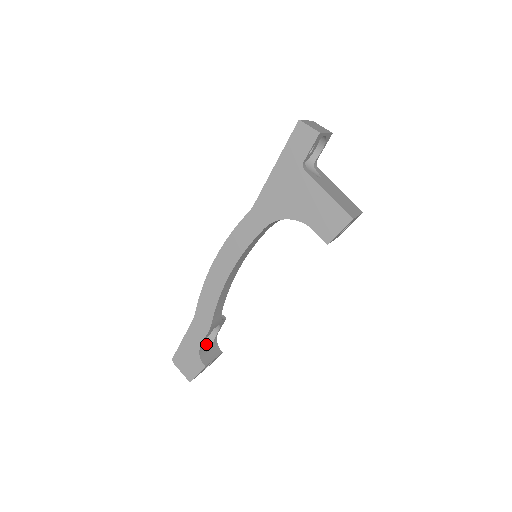
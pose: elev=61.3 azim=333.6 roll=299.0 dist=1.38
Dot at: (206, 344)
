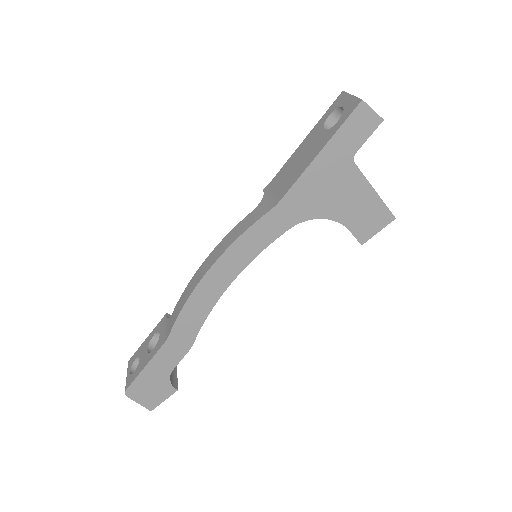
Dot at: occluded
